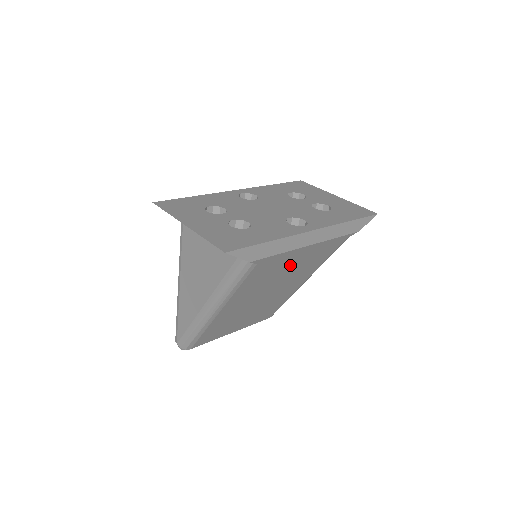
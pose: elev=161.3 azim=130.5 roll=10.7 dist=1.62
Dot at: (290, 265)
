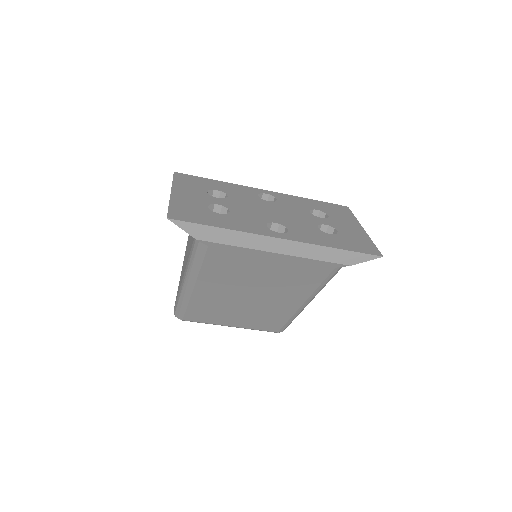
Dot at: (262, 269)
